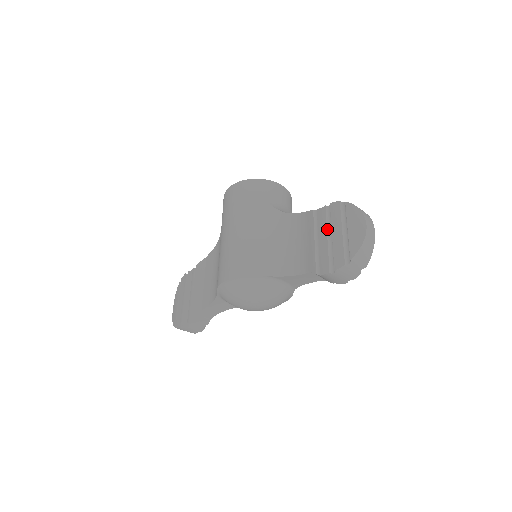
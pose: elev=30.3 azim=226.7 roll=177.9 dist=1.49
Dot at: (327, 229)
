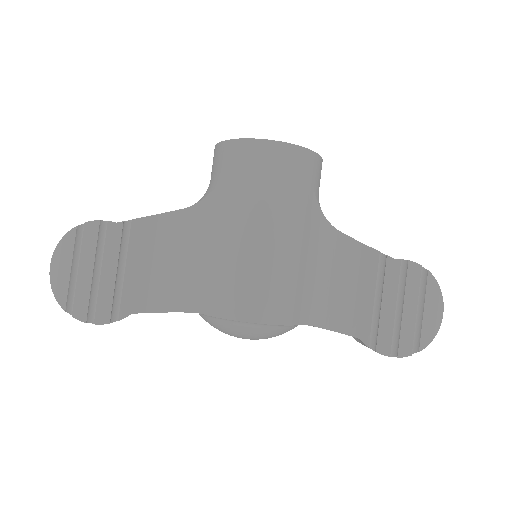
Dot at: (397, 295)
